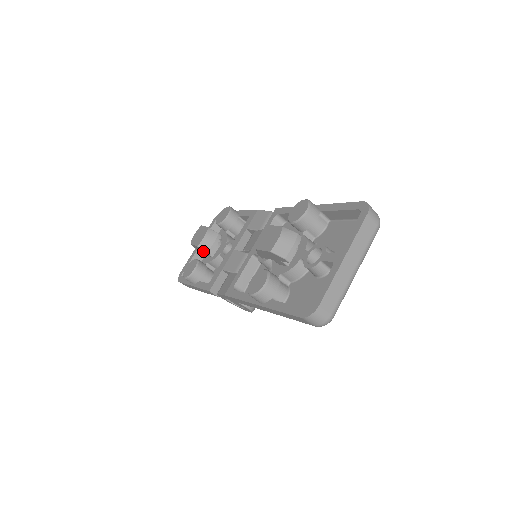
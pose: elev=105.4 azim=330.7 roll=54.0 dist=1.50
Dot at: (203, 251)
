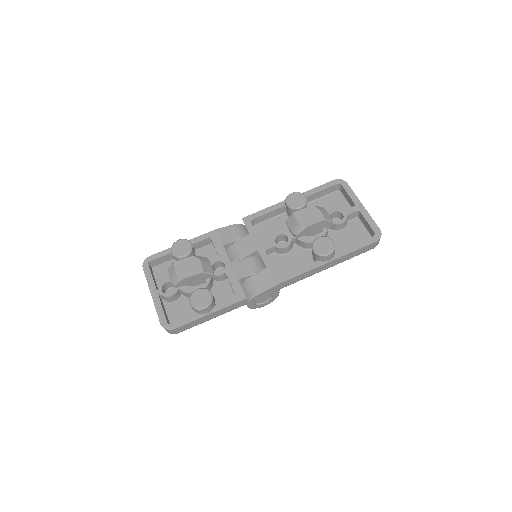
Dot at: (201, 278)
